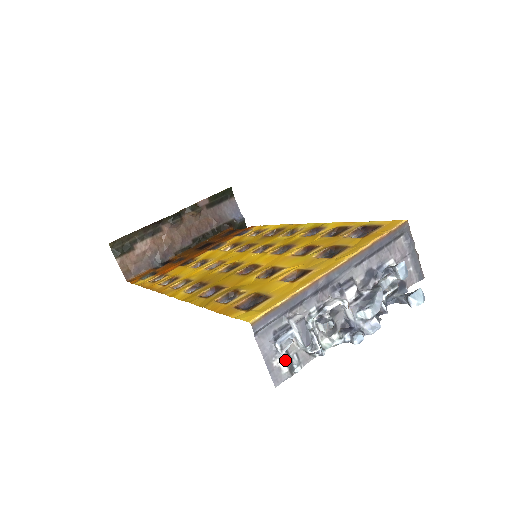
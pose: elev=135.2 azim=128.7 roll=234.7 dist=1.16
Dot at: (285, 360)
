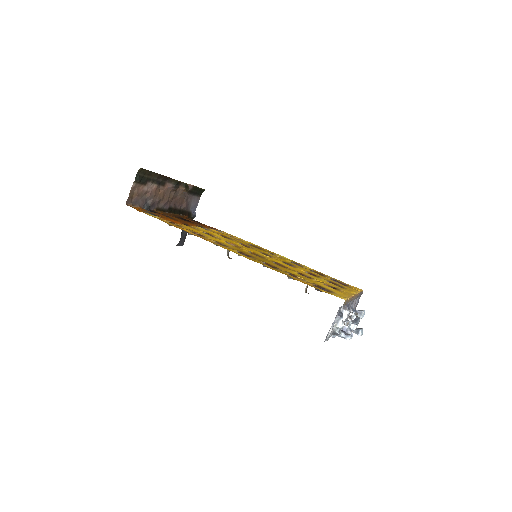
Dot at: occluded
